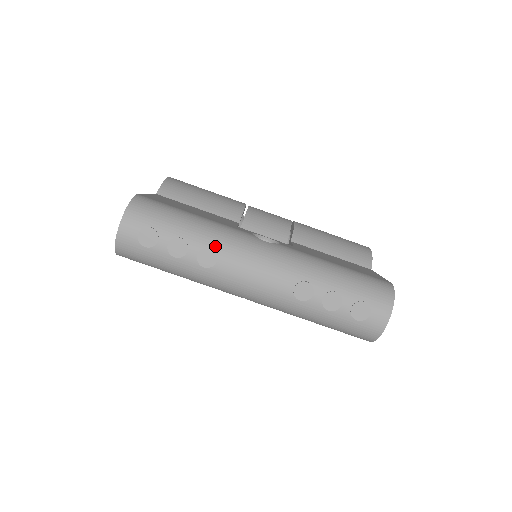
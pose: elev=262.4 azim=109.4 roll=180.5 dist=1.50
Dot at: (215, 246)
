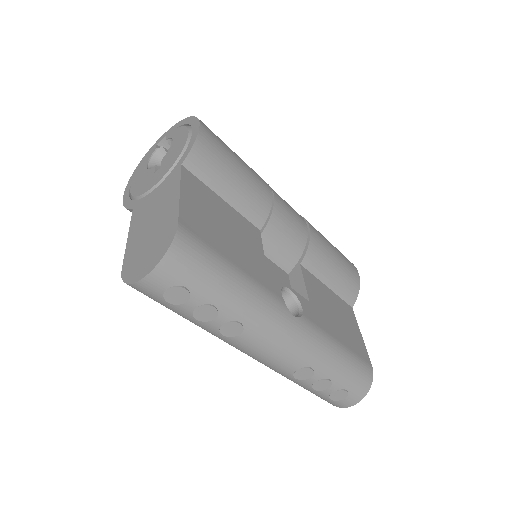
Dot at: (246, 321)
